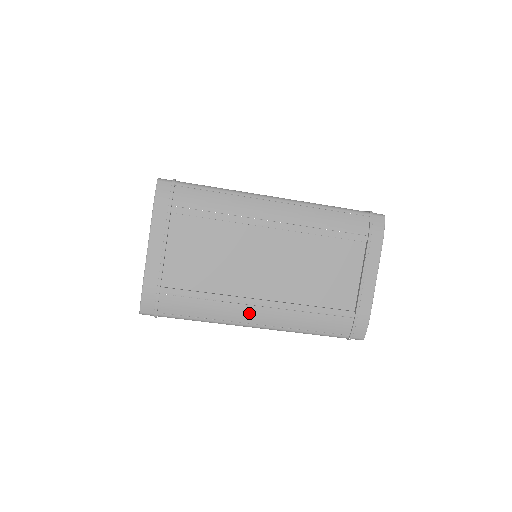
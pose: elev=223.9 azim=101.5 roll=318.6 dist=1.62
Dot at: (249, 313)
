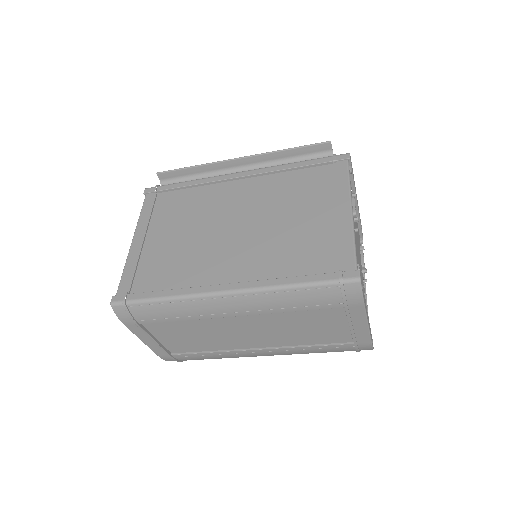
Dot at: (253, 355)
